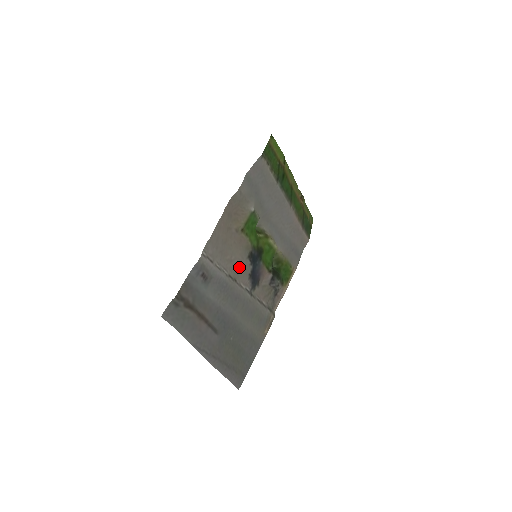
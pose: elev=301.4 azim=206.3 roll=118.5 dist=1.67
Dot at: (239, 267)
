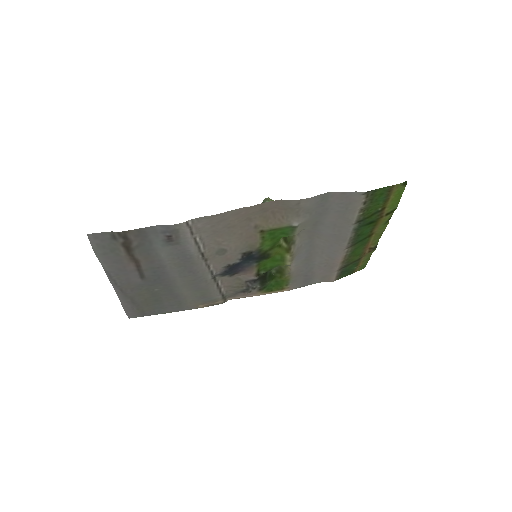
Dot at: (223, 253)
